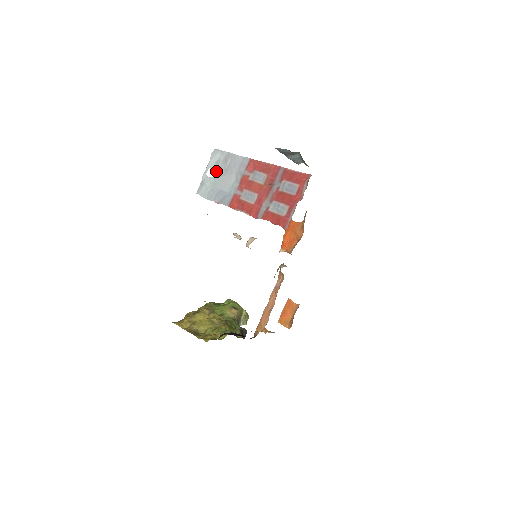
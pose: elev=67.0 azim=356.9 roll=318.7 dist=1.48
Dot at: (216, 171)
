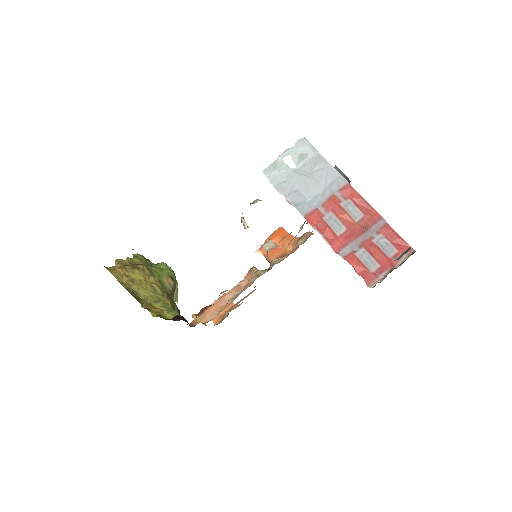
Dot at: (298, 164)
